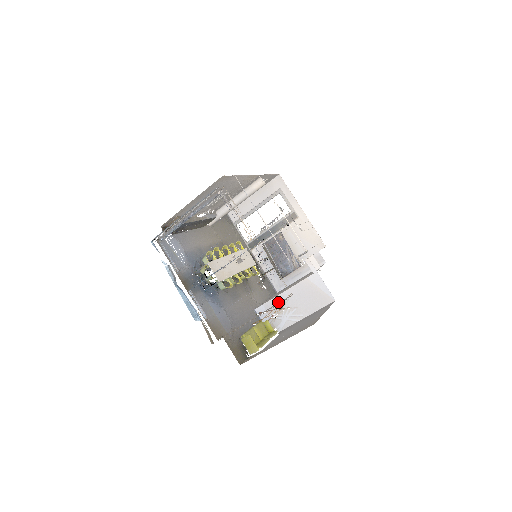
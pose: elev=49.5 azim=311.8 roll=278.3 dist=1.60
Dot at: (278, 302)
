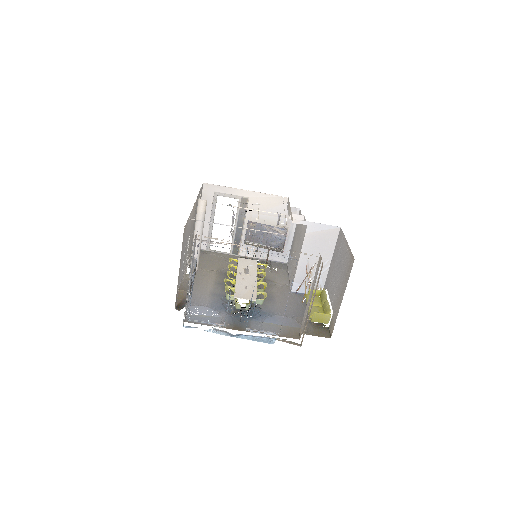
Dot at: (302, 270)
